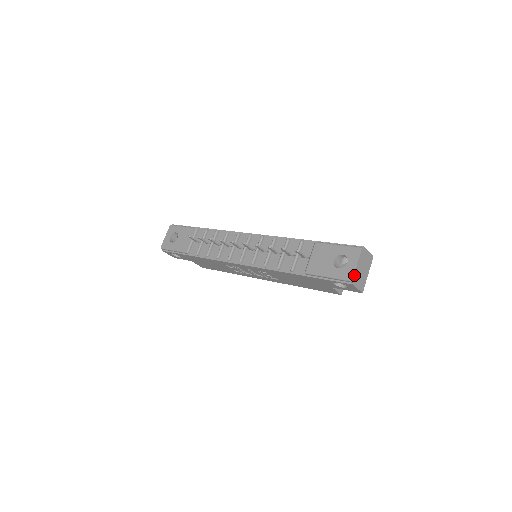
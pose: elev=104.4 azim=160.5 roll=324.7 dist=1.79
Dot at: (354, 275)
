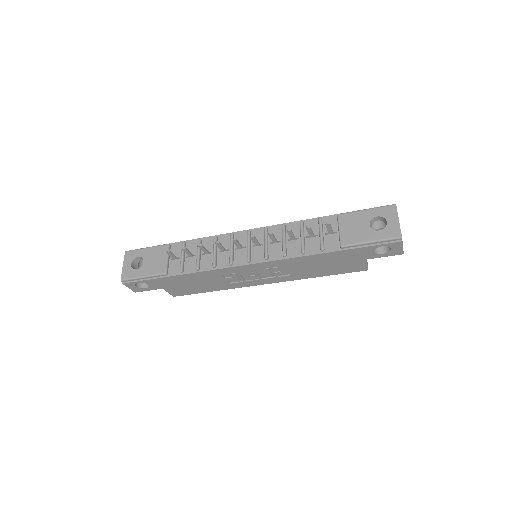
Dot at: (400, 231)
